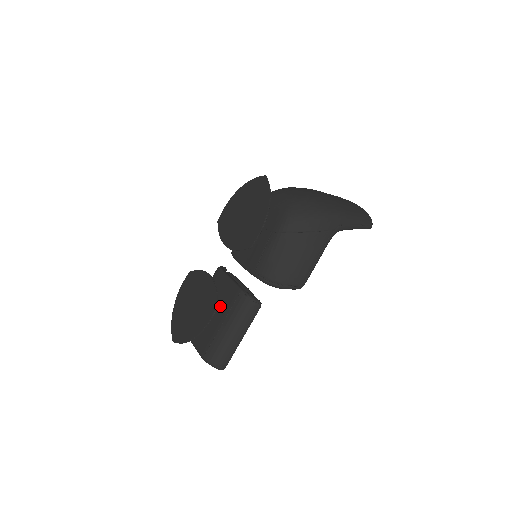
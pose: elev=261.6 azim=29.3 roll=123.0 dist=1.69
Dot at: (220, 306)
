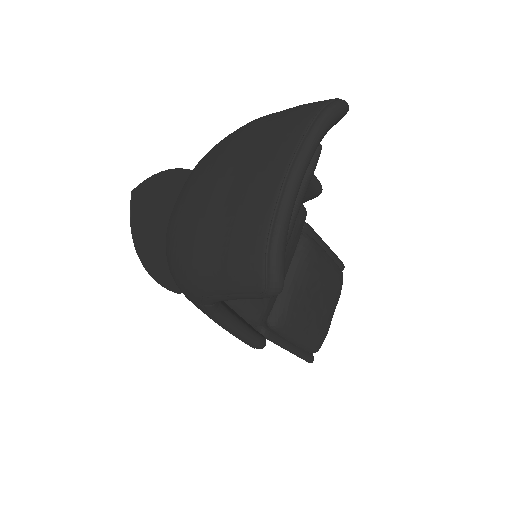
Dot at: occluded
